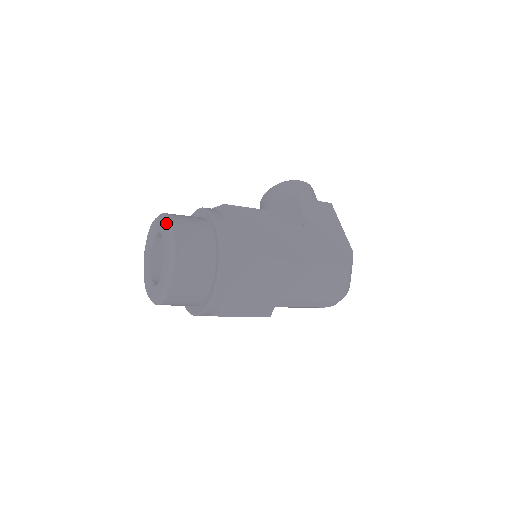
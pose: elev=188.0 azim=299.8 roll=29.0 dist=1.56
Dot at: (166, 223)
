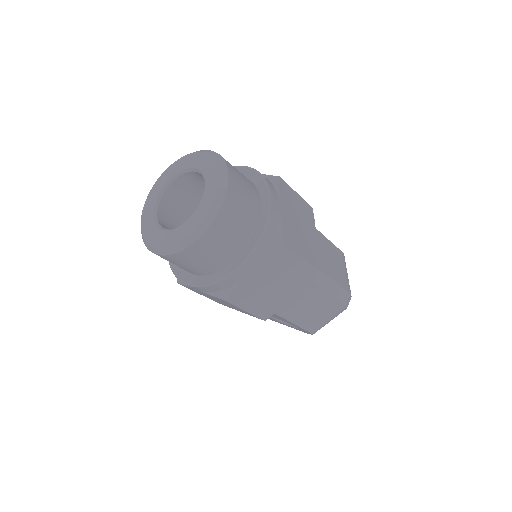
Dot at: (191, 153)
